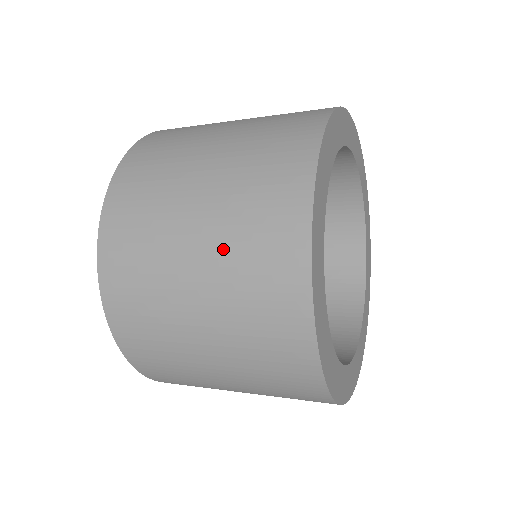
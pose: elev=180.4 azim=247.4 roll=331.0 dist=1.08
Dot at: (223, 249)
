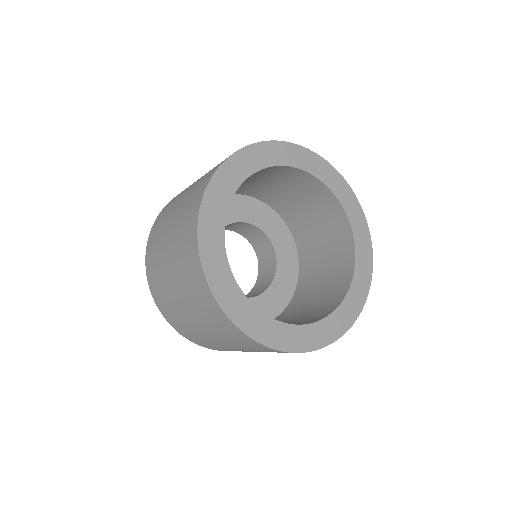
Dot at: (175, 245)
